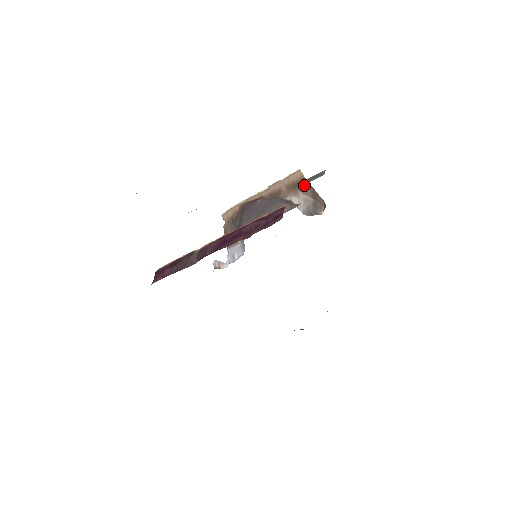
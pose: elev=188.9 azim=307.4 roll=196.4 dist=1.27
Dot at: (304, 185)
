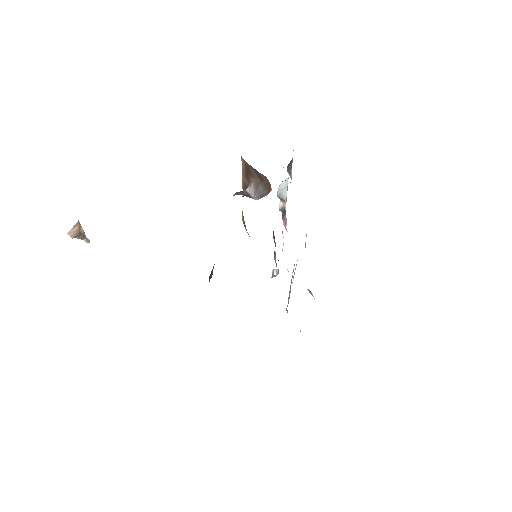
Dot at: (249, 169)
